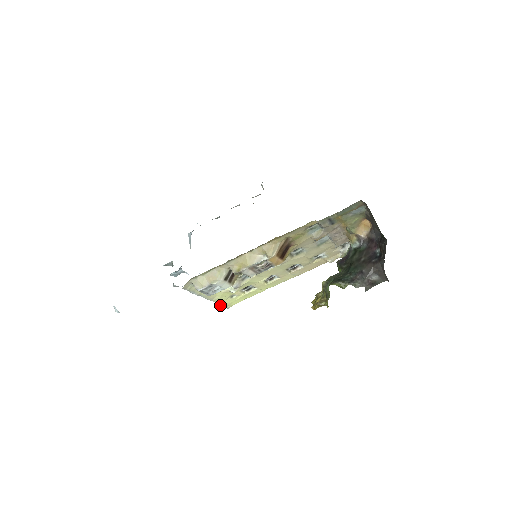
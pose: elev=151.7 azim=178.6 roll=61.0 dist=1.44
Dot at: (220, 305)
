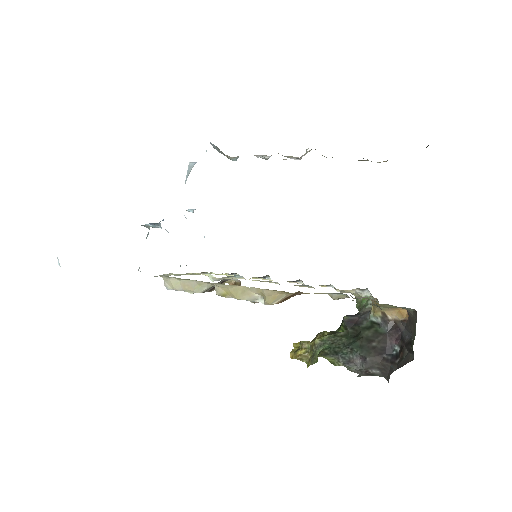
Dot at: occluded
